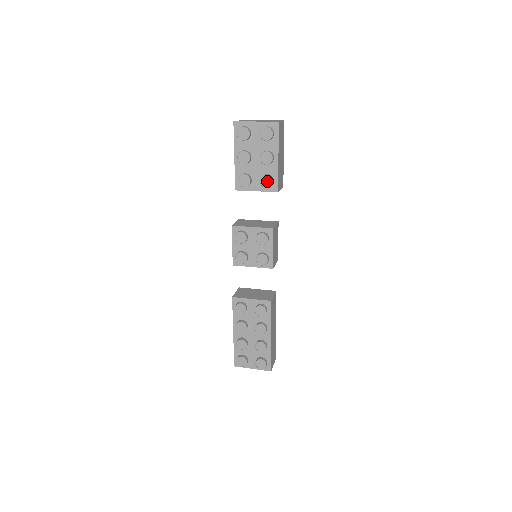
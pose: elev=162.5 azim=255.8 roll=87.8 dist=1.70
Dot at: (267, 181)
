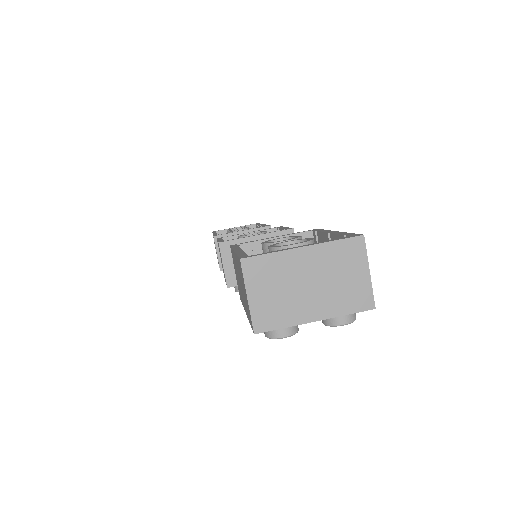
Dot at: occluded
